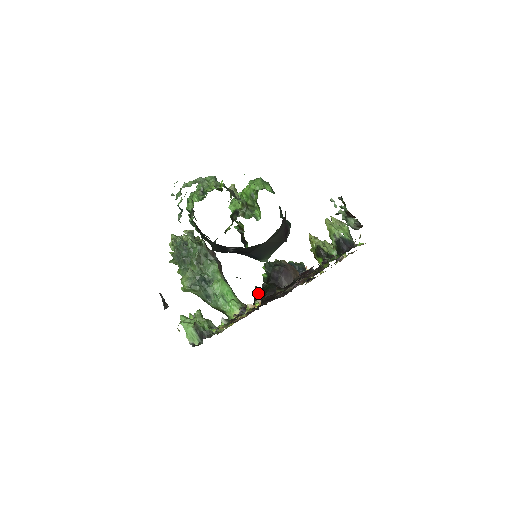
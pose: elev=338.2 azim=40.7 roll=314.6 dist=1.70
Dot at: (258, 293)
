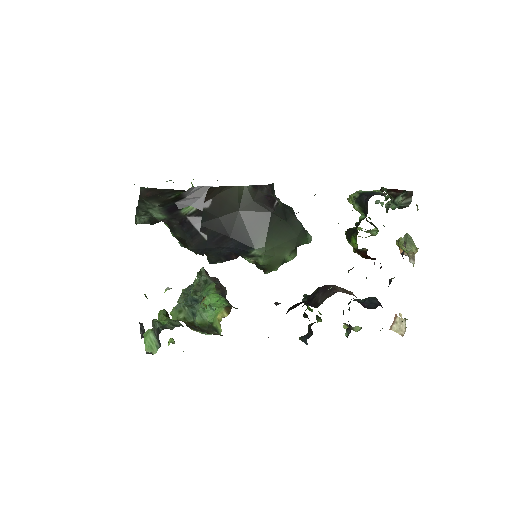
Dot at: occluded
